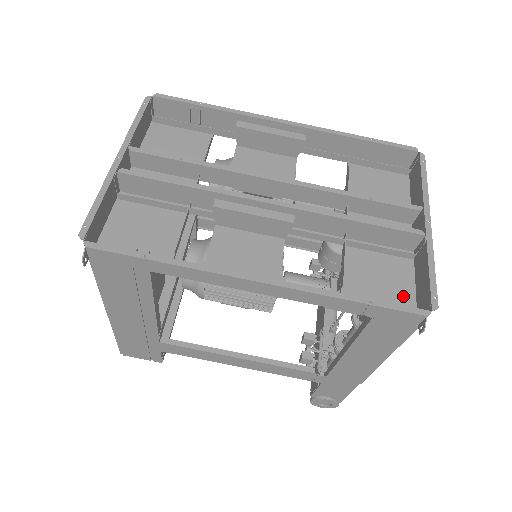
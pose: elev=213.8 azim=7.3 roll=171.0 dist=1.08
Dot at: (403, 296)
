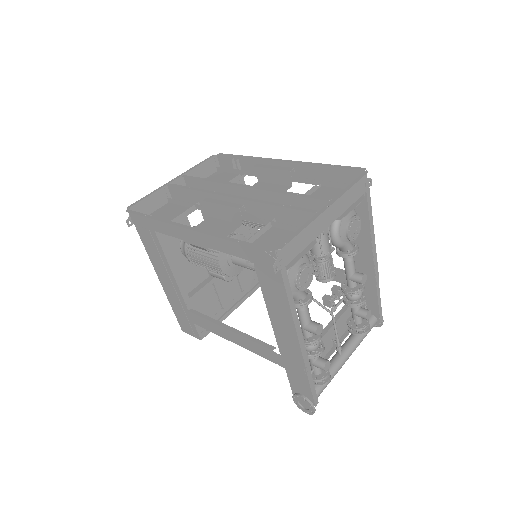
Dot at: occluded
